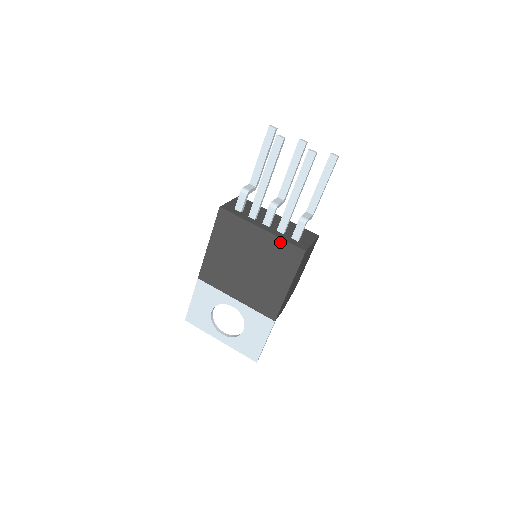
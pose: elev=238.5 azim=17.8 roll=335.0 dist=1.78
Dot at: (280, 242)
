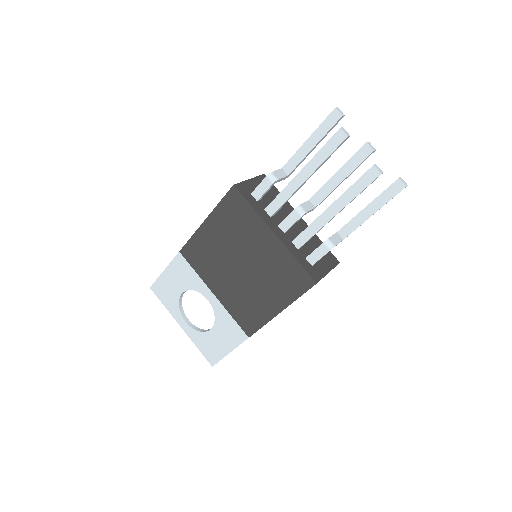
Dot at: (290, 259)
